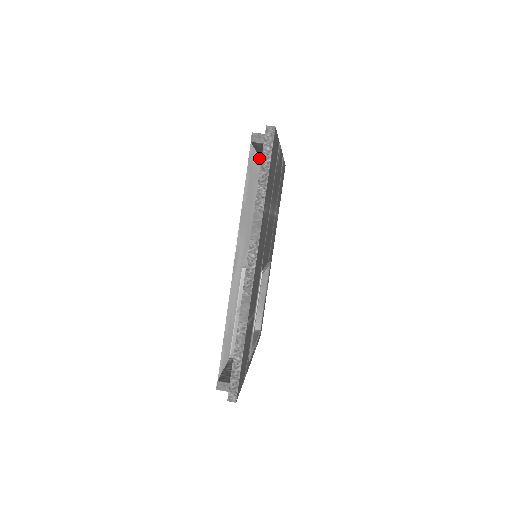
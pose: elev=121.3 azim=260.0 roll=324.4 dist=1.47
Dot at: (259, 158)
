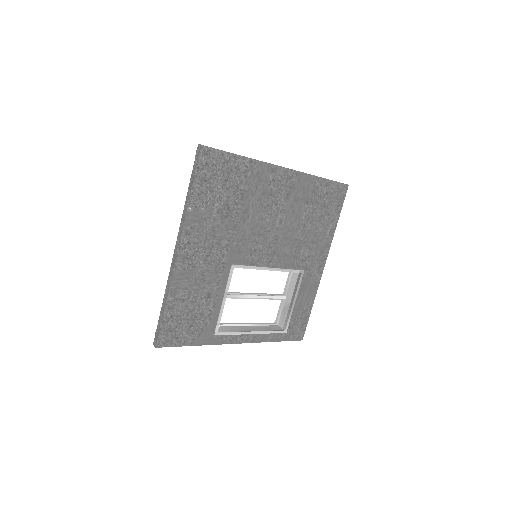
Dot at: occluded
